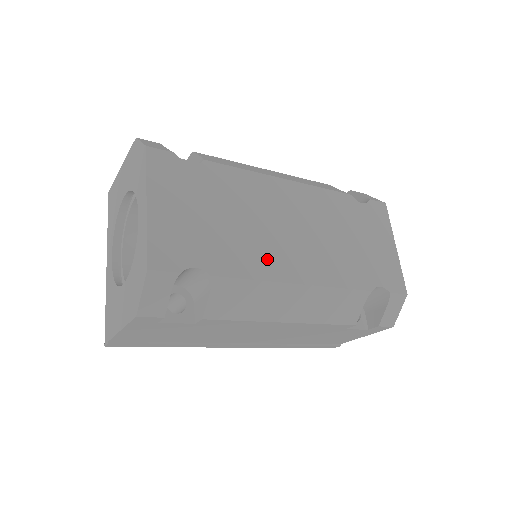
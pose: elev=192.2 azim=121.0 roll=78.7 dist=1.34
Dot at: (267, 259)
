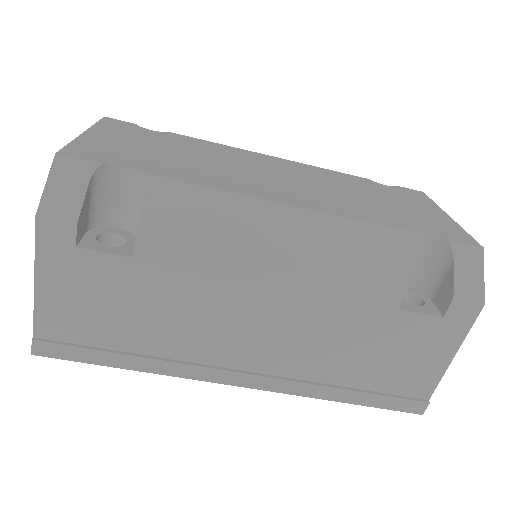
Dot at: (235, 182)
